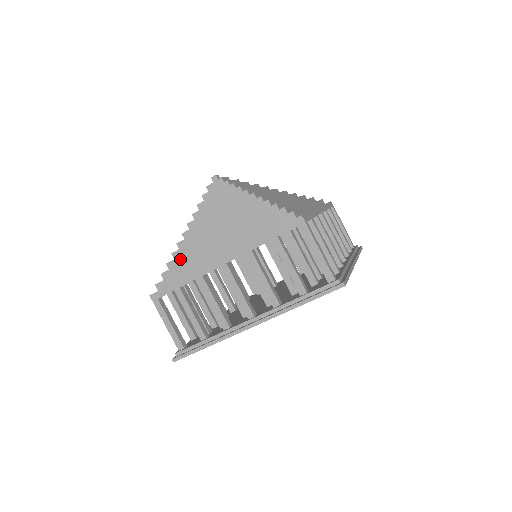
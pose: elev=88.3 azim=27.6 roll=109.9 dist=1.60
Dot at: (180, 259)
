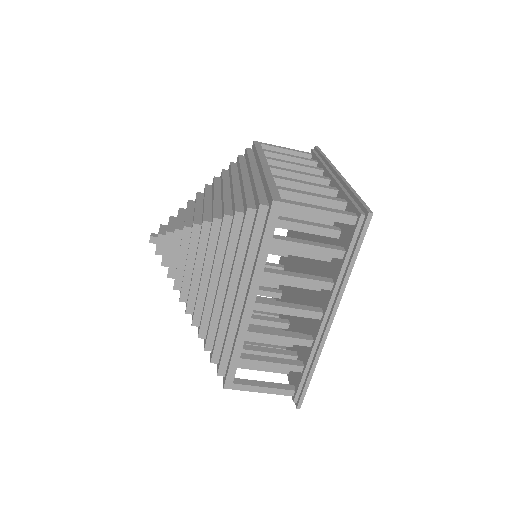
Dot at: (211, 335)
